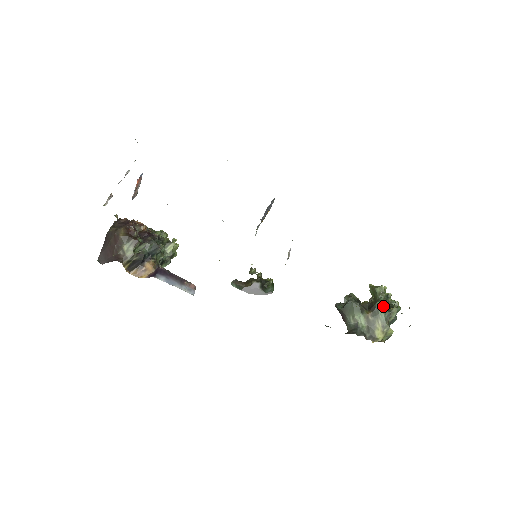
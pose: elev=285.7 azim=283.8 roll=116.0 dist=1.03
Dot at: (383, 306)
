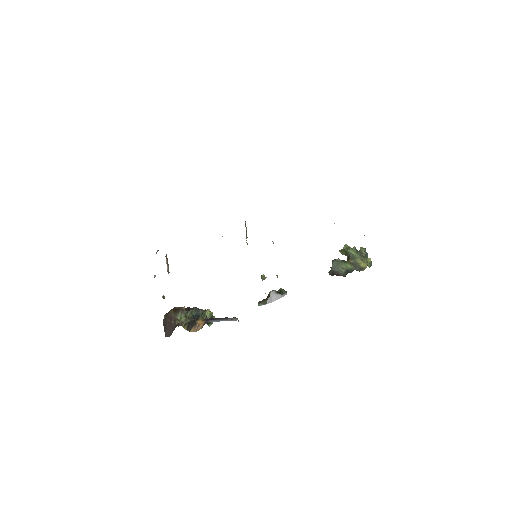
Dot at: (353, 251)
